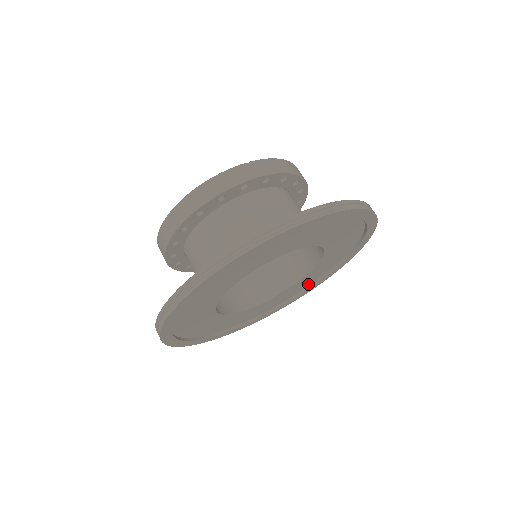
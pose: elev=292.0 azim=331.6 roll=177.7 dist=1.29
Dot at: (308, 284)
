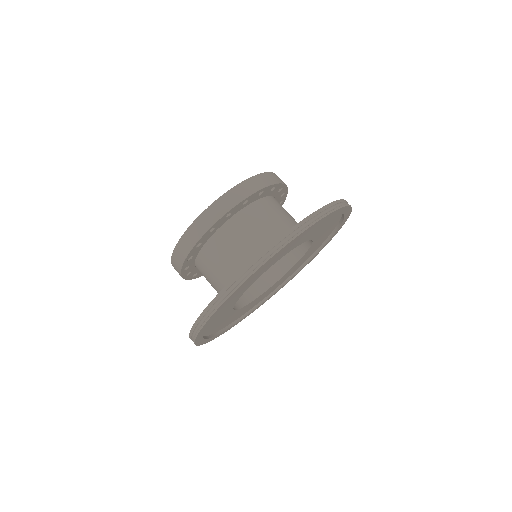
Dot at: (322, 241)
